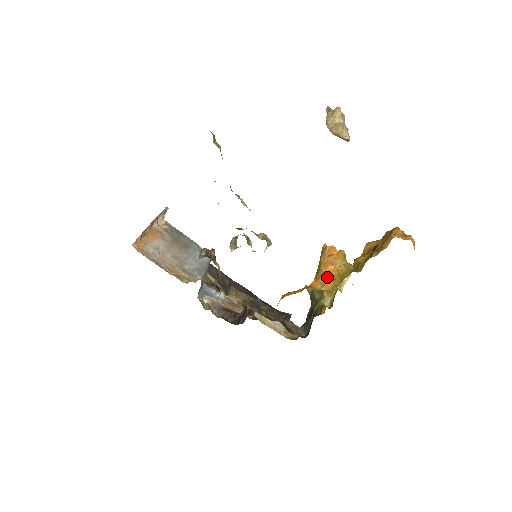
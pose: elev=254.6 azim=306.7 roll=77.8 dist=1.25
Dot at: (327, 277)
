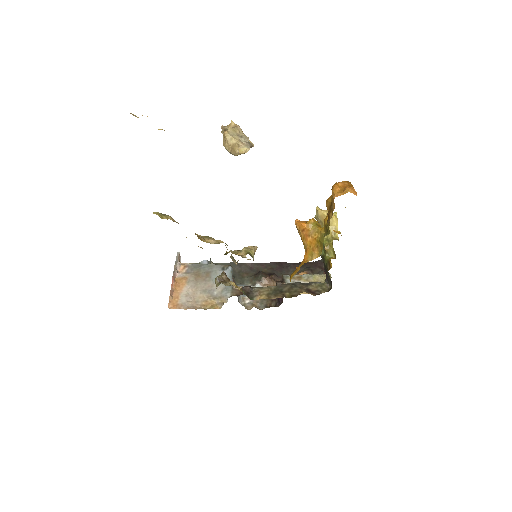
Dot at: (311, 247)
